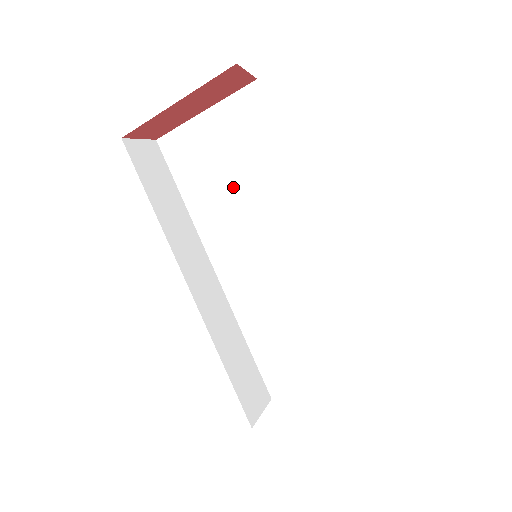
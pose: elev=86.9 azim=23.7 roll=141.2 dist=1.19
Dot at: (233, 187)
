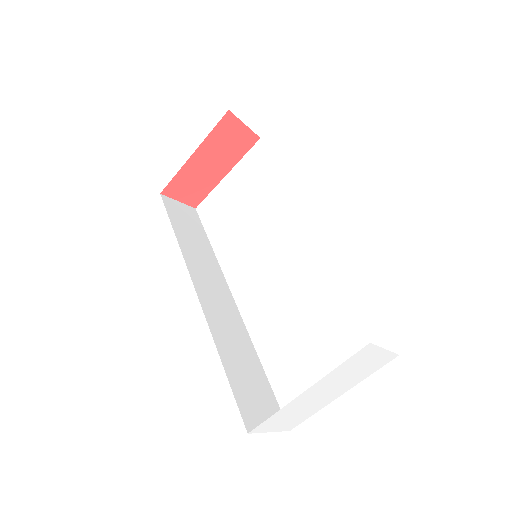
Dot at: (247, 220)
